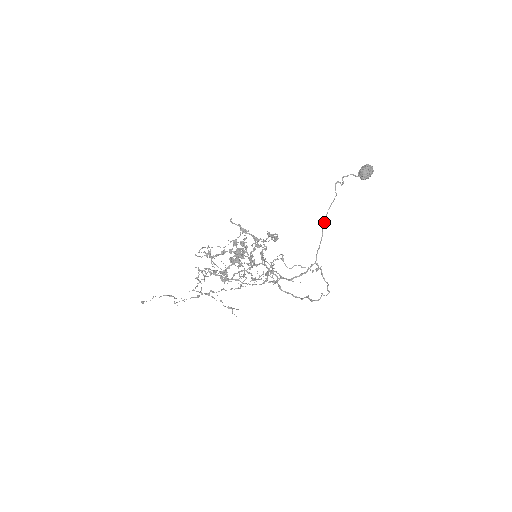
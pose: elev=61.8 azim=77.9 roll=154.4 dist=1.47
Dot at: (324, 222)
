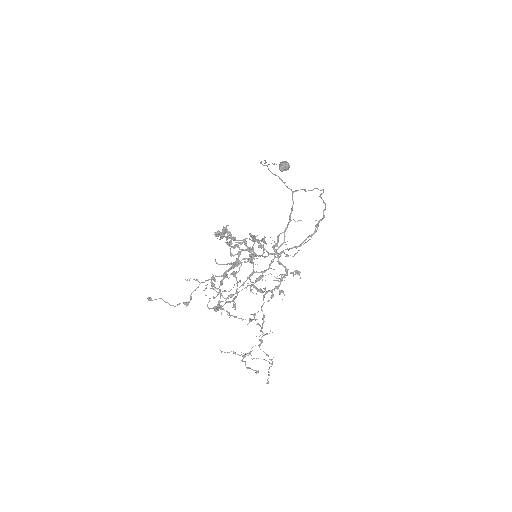
Dot at: occluded
